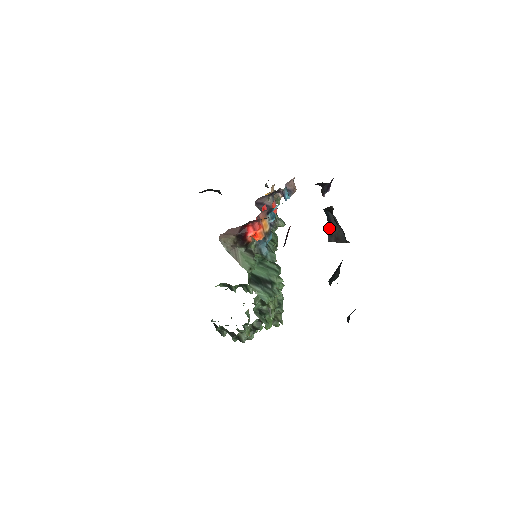
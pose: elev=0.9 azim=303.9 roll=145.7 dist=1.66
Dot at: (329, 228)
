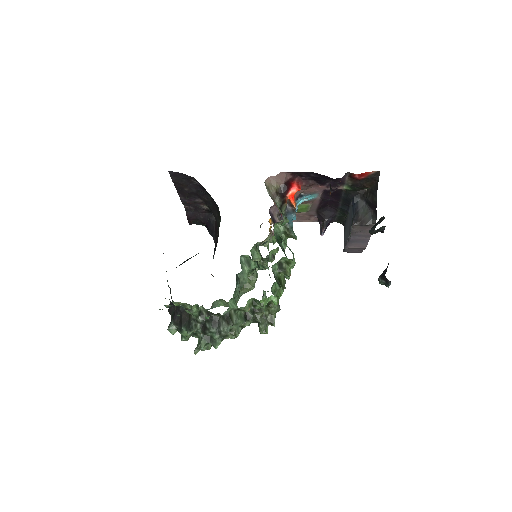
Dot at: (354, 215)
